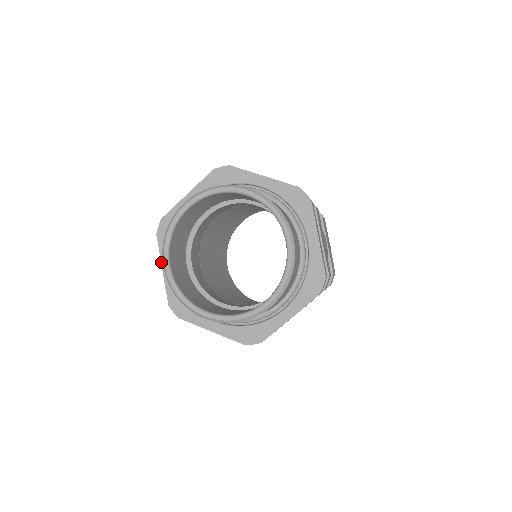
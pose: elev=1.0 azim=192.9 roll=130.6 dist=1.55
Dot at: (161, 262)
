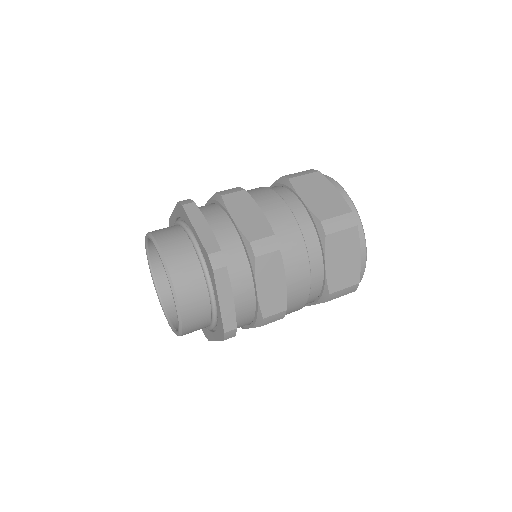
Dot at: occluded
